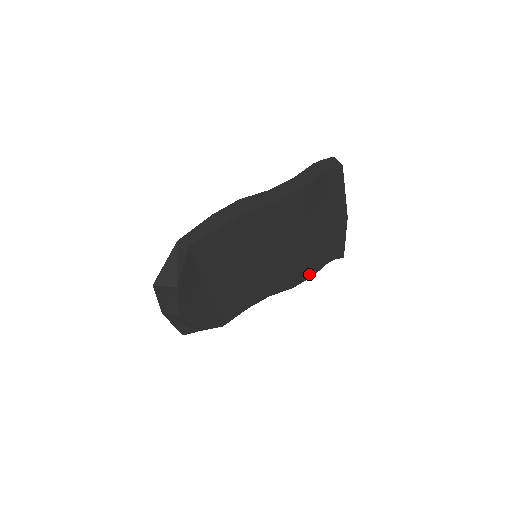
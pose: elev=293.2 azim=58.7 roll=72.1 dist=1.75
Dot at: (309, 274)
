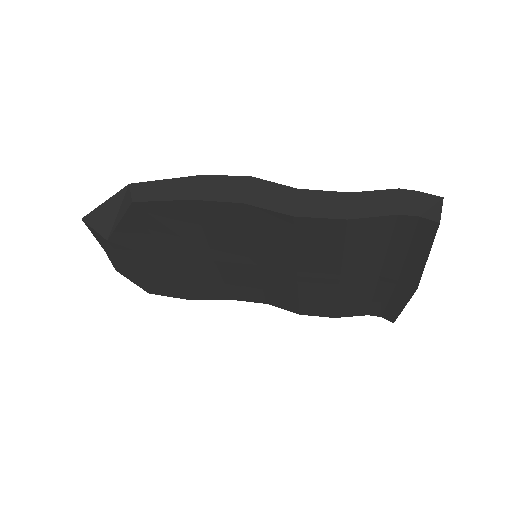
Dot at: (330, 313)
